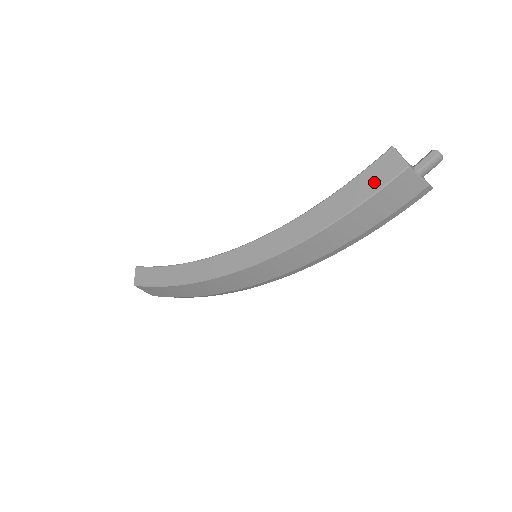
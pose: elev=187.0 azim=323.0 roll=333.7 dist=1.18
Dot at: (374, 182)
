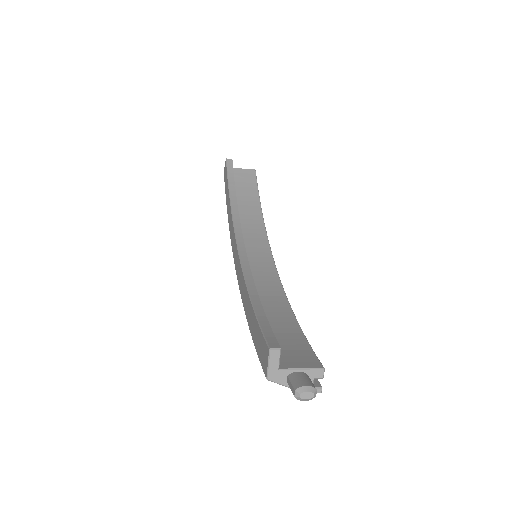
Dot at: (259, 349)
